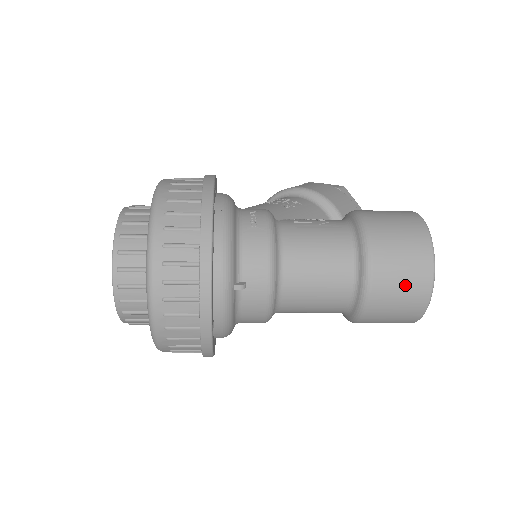
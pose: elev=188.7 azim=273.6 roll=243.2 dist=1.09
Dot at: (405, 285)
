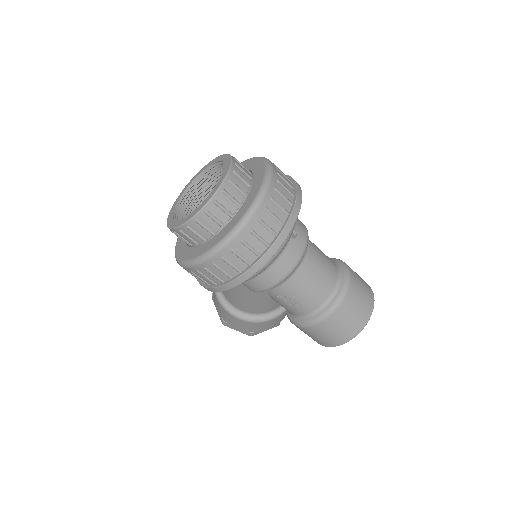
Dot at: (363, 299)
